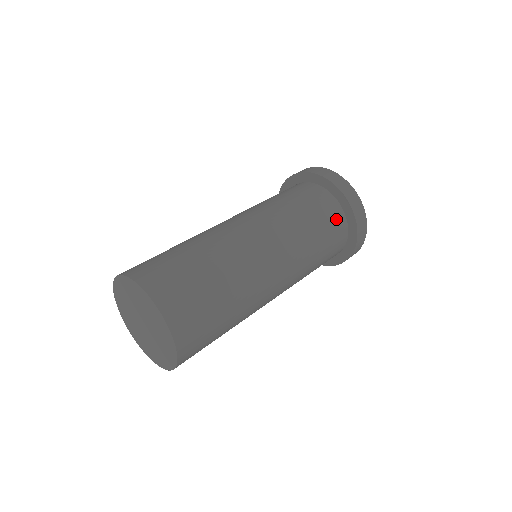
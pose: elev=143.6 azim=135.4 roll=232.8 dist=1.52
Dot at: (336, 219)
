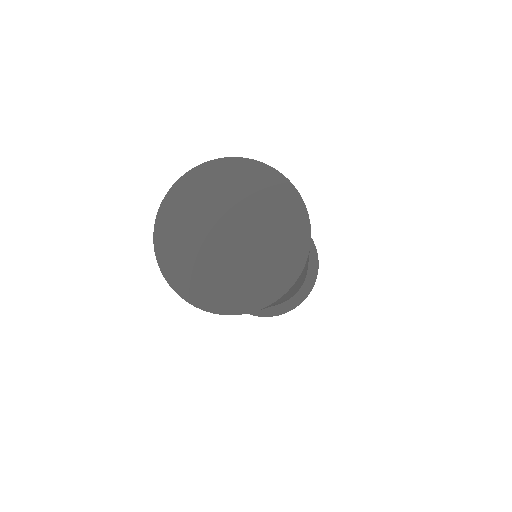
Dot at: occluded
